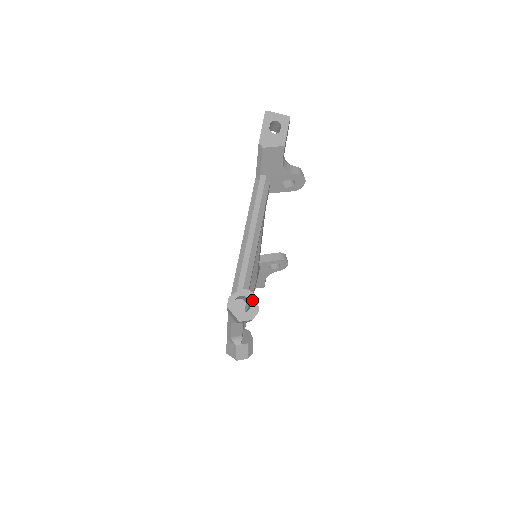
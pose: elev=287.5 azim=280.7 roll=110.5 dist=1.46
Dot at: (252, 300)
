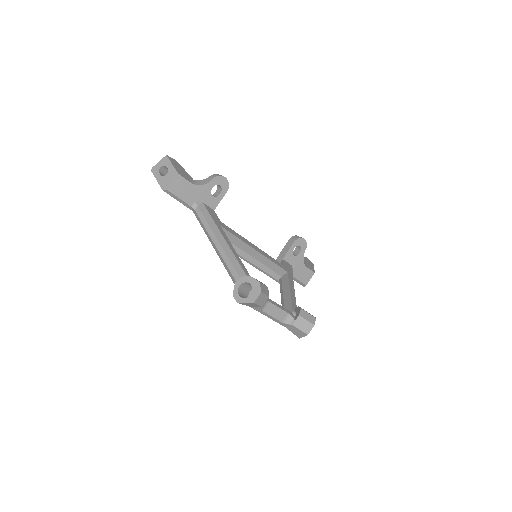
Dot at: (249, 281)
